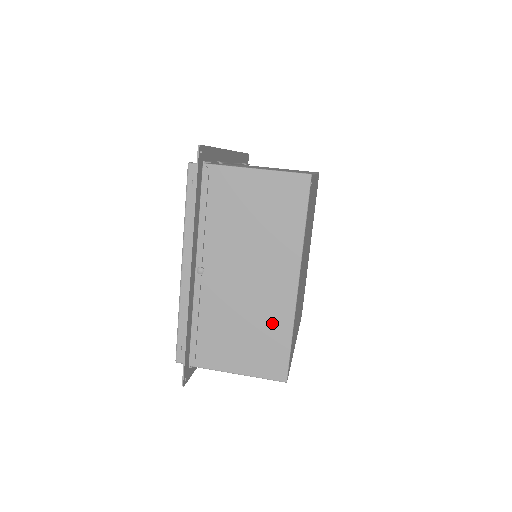
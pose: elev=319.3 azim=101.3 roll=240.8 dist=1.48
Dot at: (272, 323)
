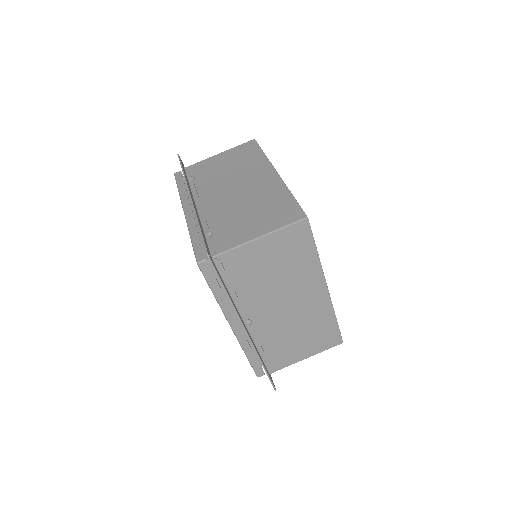
Dot at: (318, 320)
